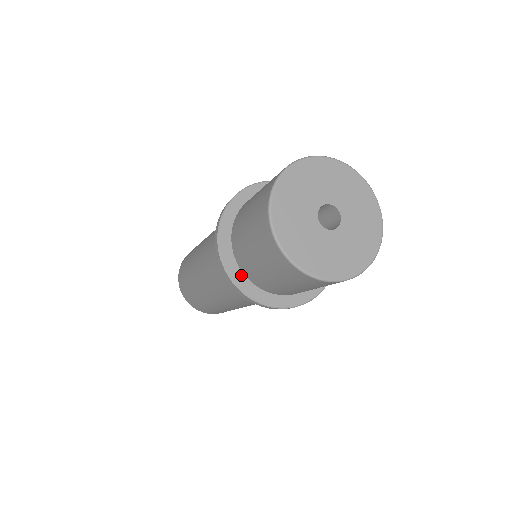
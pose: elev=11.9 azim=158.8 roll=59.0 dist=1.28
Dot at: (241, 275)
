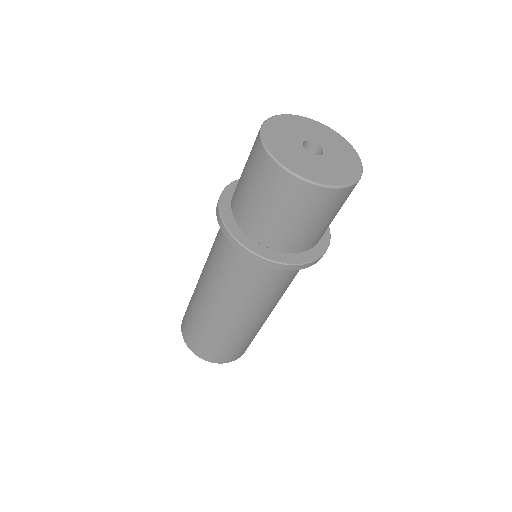
Dot at: (229, 207)
